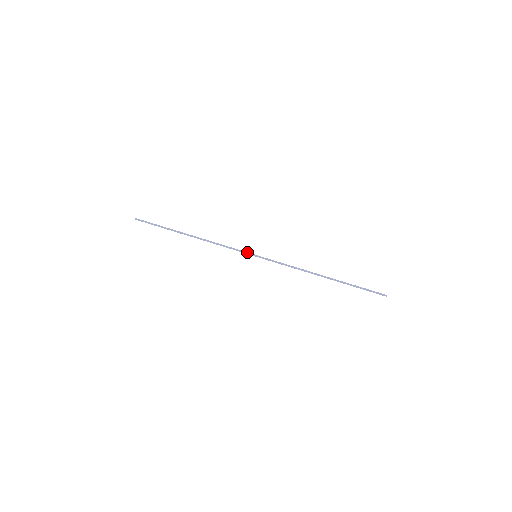
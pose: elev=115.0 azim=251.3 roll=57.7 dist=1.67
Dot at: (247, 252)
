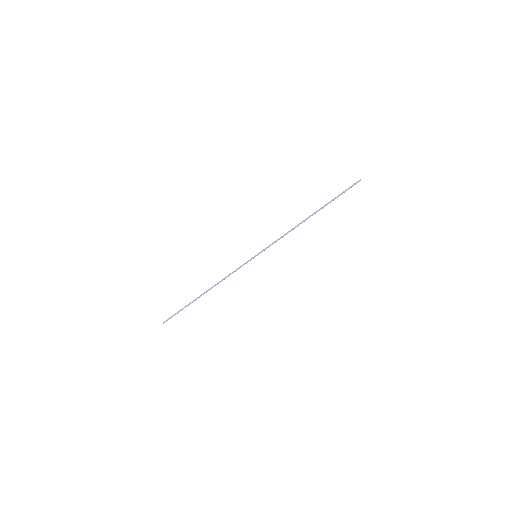
Dot at: (248, 260)
